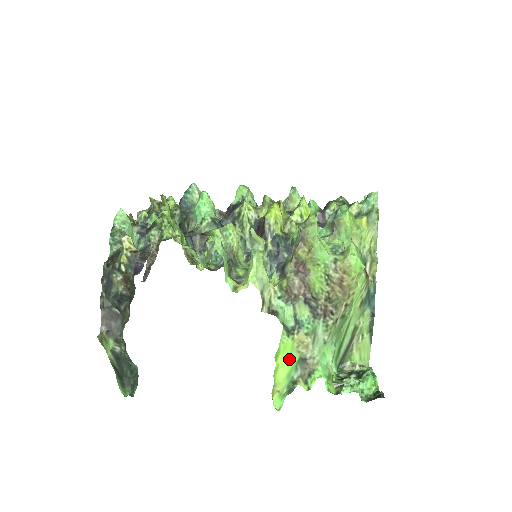
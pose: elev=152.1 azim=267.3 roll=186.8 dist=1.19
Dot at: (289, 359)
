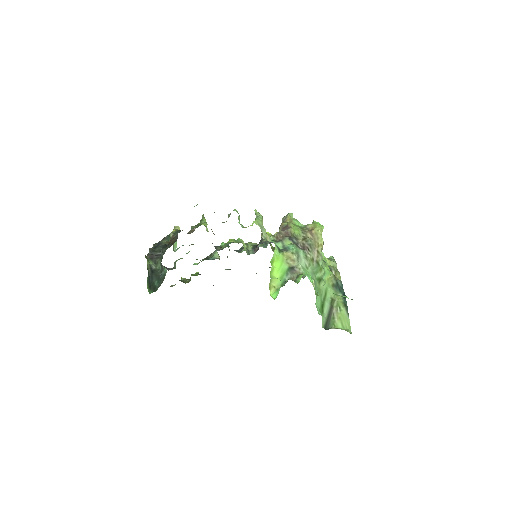
Dot at: (281, 267)
